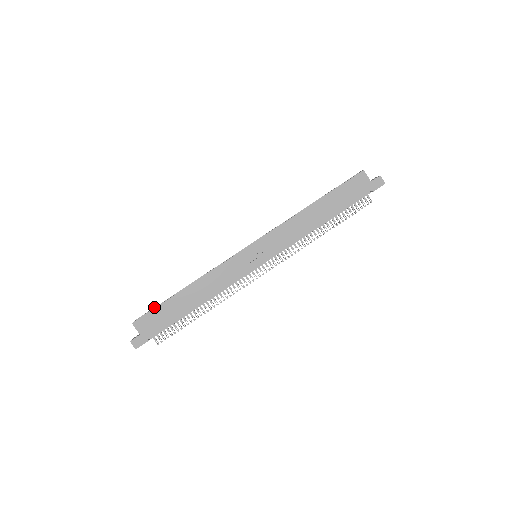
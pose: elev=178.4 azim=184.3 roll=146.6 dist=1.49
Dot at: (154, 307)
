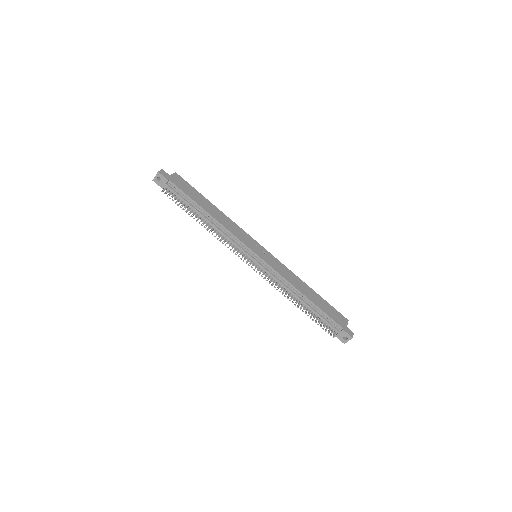
Dot at: occluded
